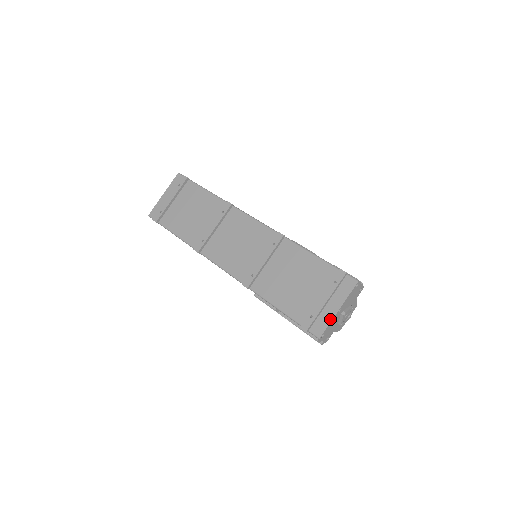
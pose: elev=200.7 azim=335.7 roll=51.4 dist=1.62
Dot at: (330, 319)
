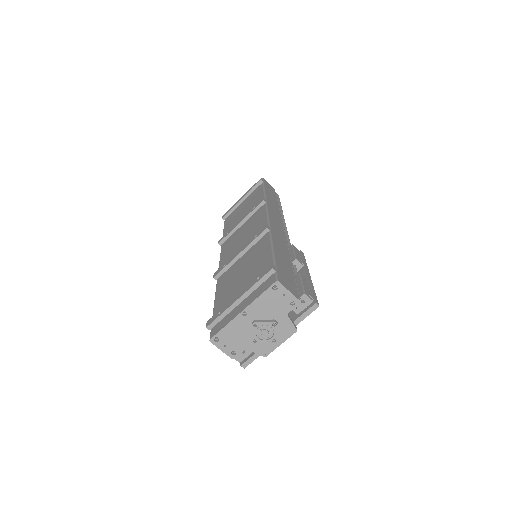
Dot at: (230, 320)
